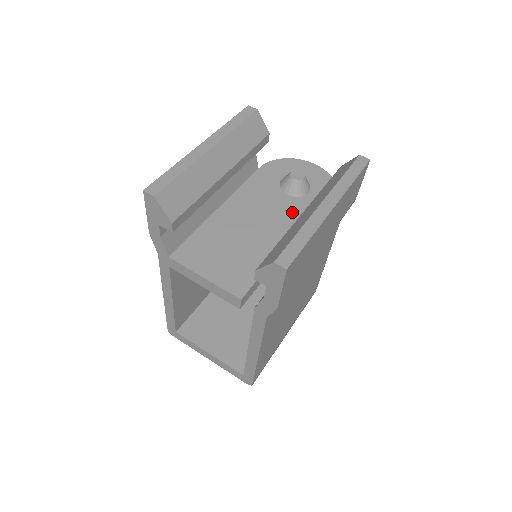
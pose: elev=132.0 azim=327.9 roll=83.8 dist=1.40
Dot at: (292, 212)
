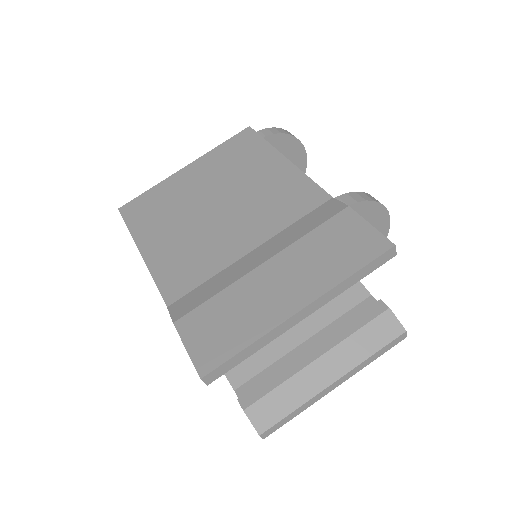
Dot at: occluded
